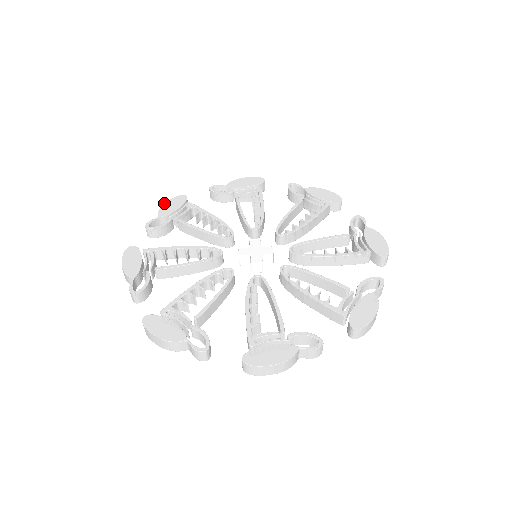
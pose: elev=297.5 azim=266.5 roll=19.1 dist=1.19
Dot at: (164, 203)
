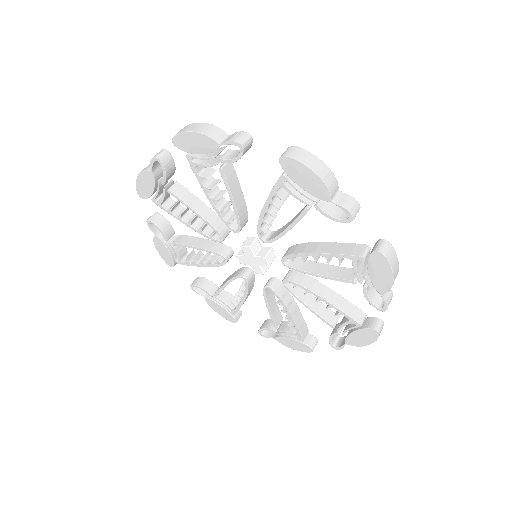
Dot at: occluded
